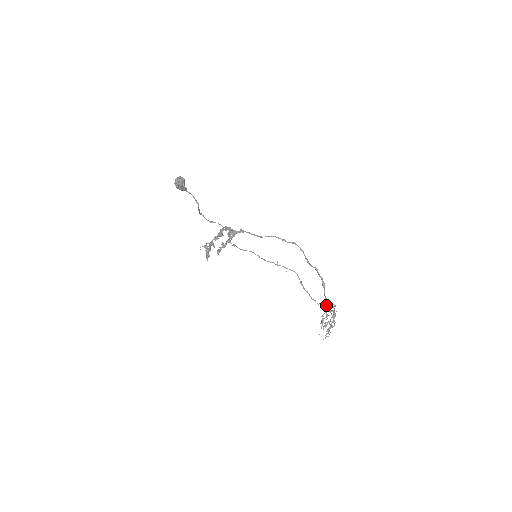
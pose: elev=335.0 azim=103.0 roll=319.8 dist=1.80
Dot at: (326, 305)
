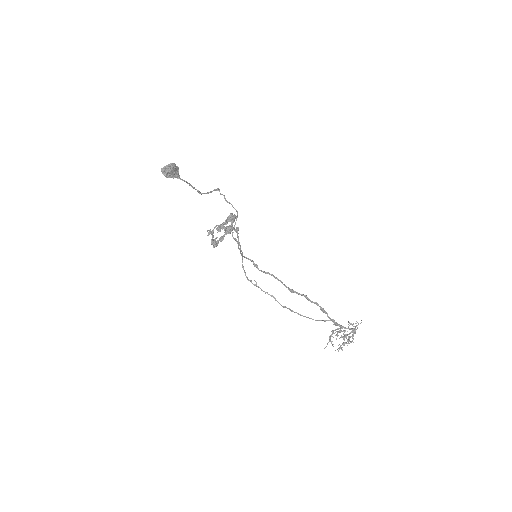
Dot at: (336, 324)
